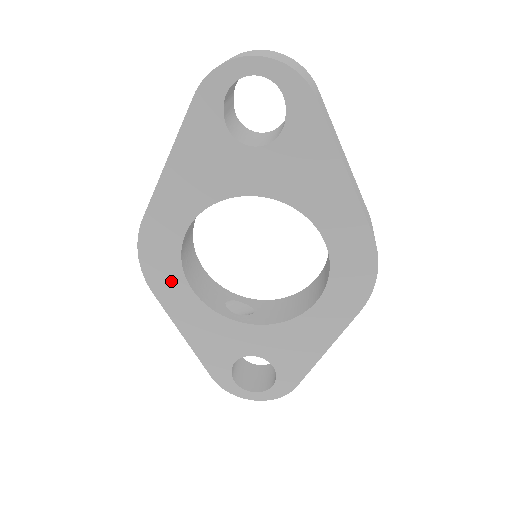
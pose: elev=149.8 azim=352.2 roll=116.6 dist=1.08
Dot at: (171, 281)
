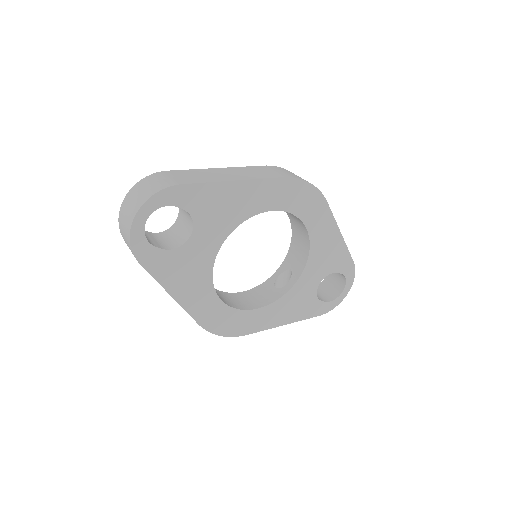
Dot at: (246, 320)
